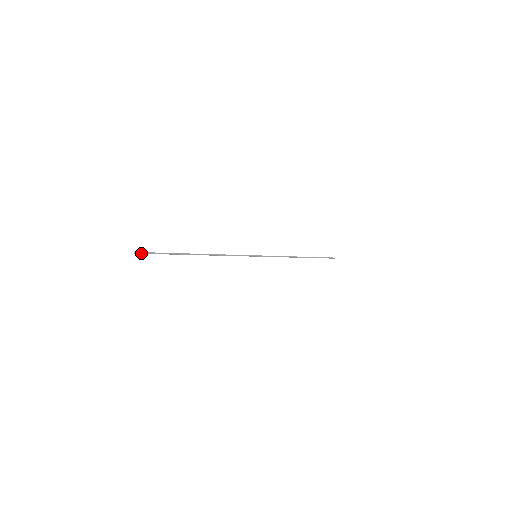
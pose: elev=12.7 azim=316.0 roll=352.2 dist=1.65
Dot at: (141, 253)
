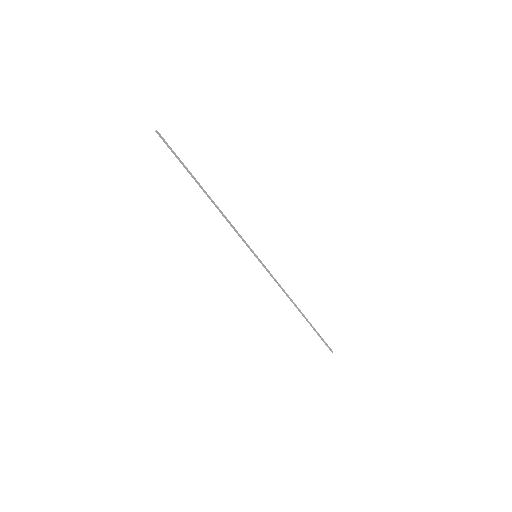
Dot at: (161, 137)
